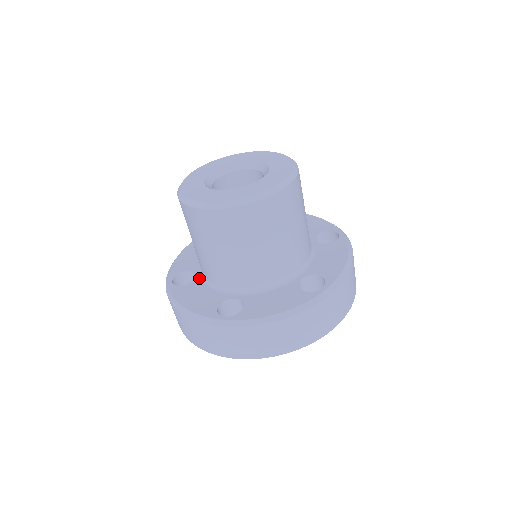
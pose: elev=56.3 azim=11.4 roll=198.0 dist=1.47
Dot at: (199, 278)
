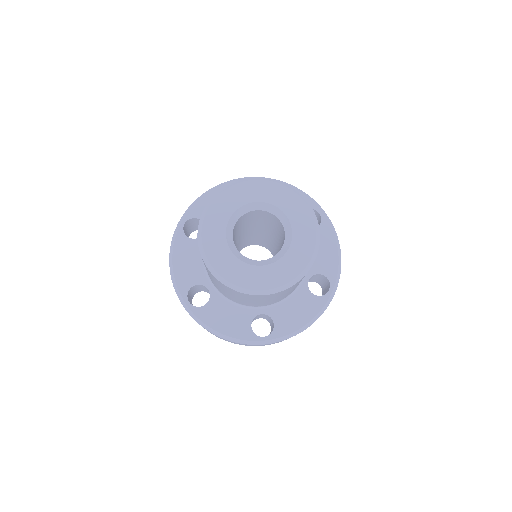
Dot at: occluded
